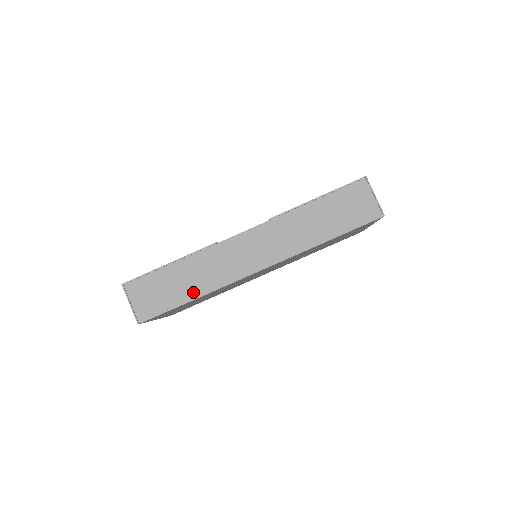
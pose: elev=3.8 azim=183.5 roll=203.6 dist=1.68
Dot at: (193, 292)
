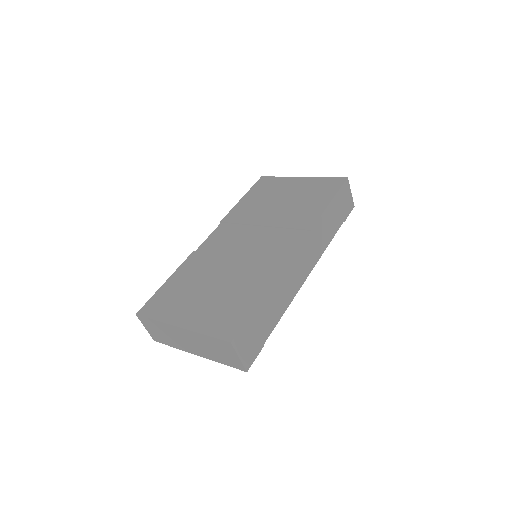
Dot at: (276, 318)
